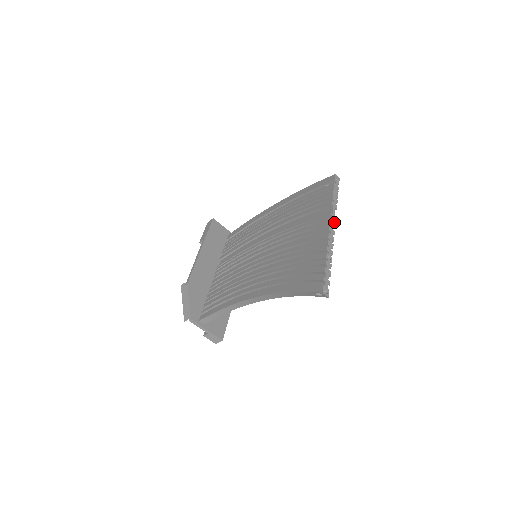
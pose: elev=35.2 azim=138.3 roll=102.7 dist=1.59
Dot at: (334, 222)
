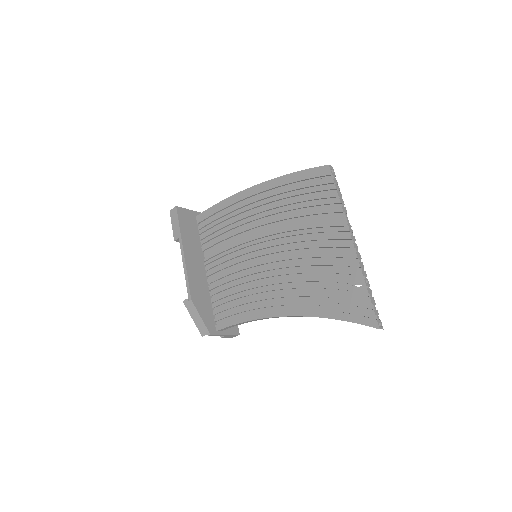
Dot at: (352, 232)
